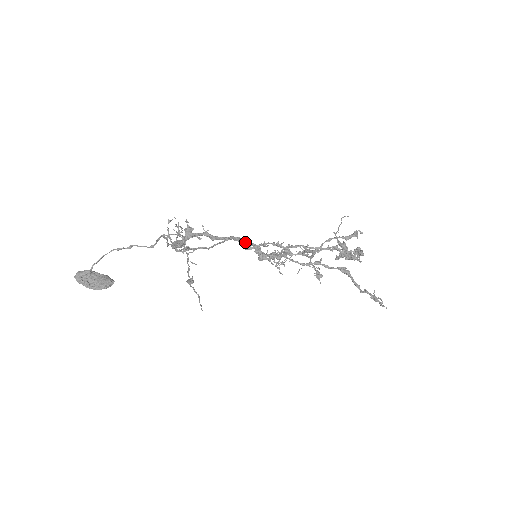
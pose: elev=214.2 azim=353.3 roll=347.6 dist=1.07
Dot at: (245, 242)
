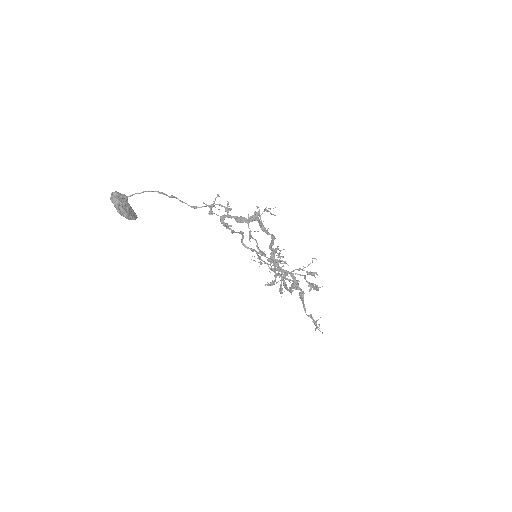
Dot at: (241, 241)
